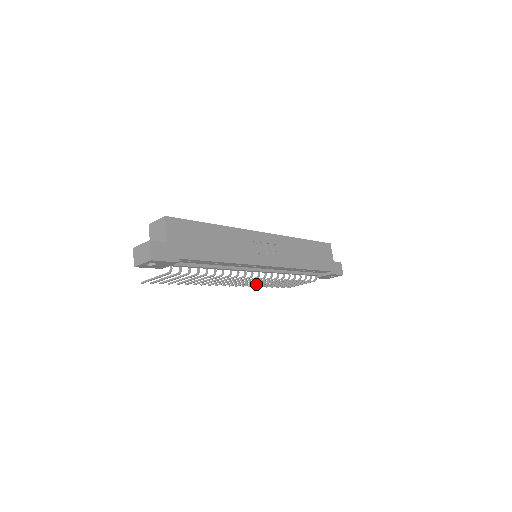
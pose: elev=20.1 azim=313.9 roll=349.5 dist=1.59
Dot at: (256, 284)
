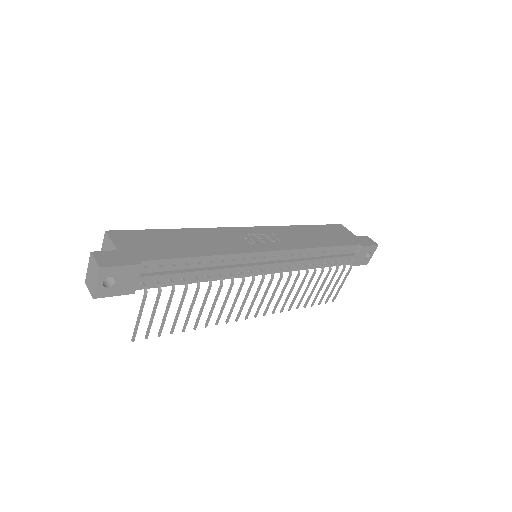
Dot at: (285, 301)
